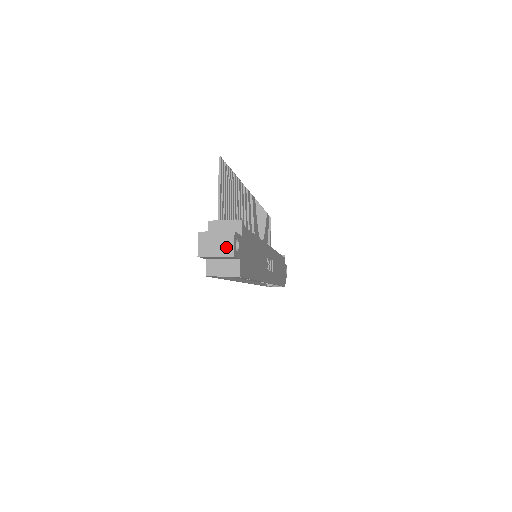
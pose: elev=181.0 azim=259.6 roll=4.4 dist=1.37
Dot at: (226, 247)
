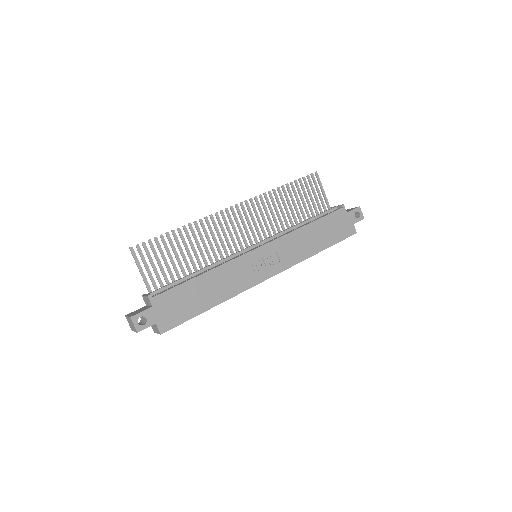
Dot at: (133, 327)
